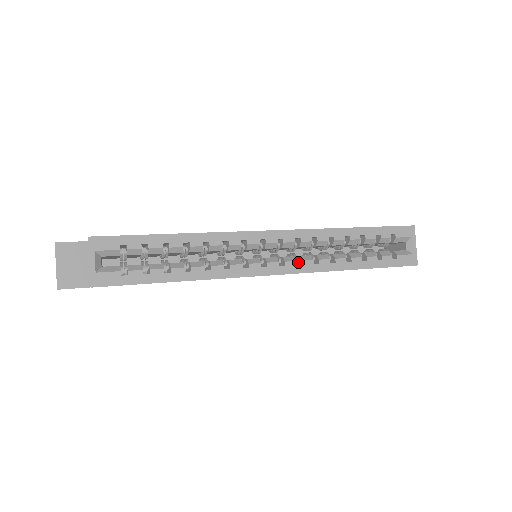
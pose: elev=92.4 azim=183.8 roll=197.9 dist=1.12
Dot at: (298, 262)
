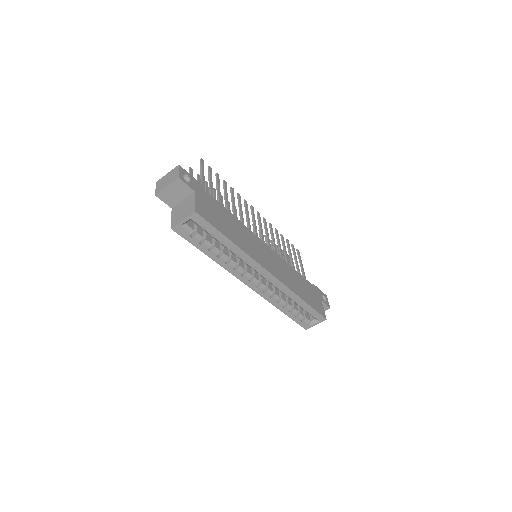
Dot at: (265, 288)
